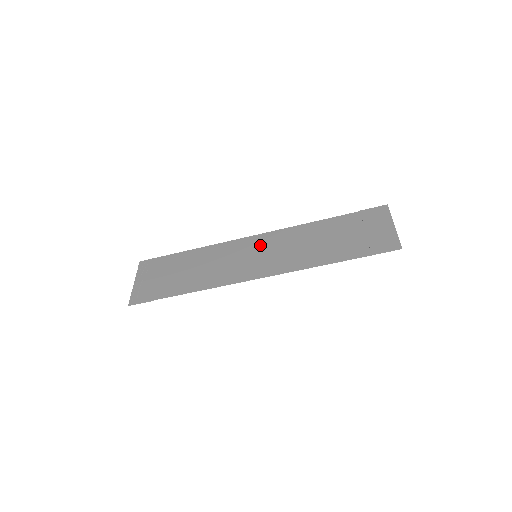
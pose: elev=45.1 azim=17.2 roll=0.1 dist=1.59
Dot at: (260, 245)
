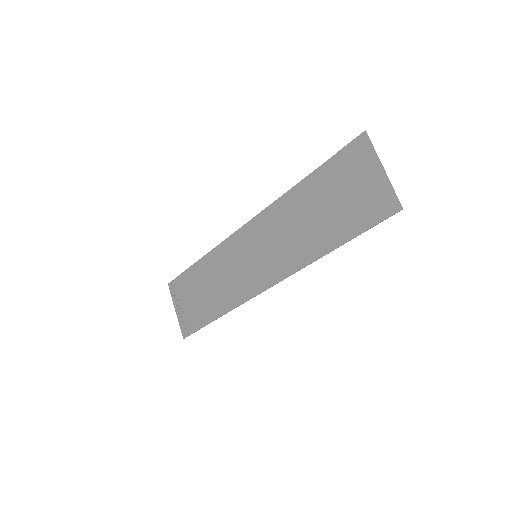
Dot at: (254, 239)
